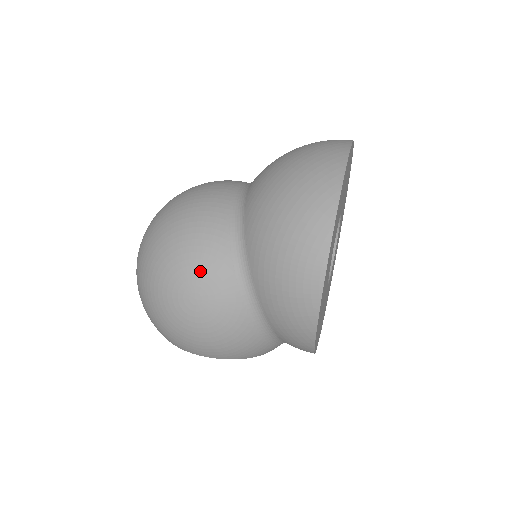
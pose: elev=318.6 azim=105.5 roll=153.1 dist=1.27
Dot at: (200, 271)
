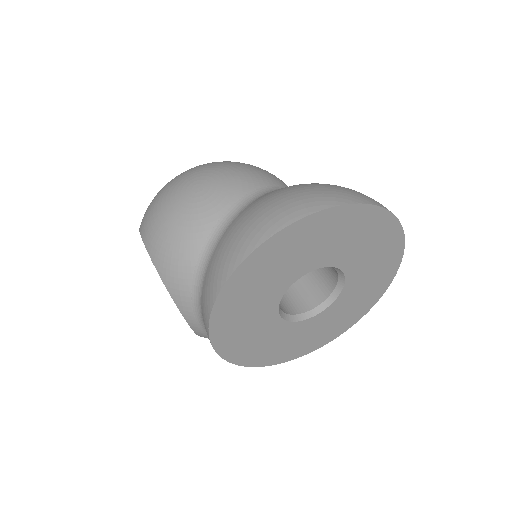
Dot at: (223, 178)
